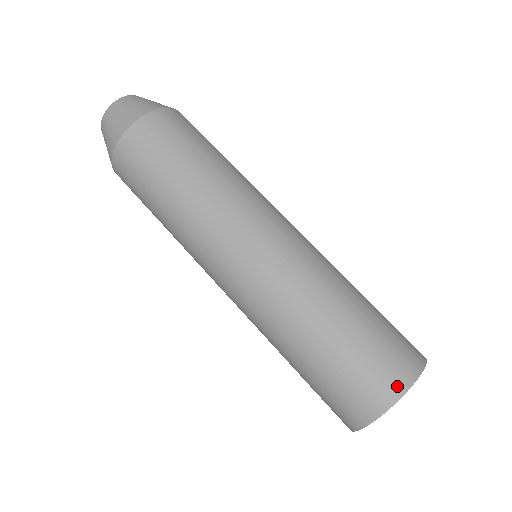
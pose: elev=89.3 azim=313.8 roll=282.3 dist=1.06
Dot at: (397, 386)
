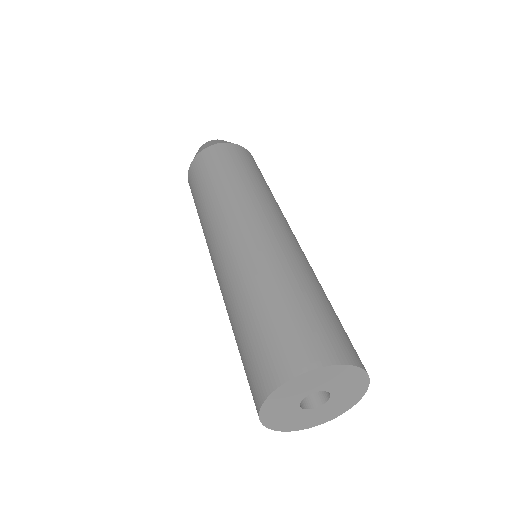
Dot at: (315, 358)
